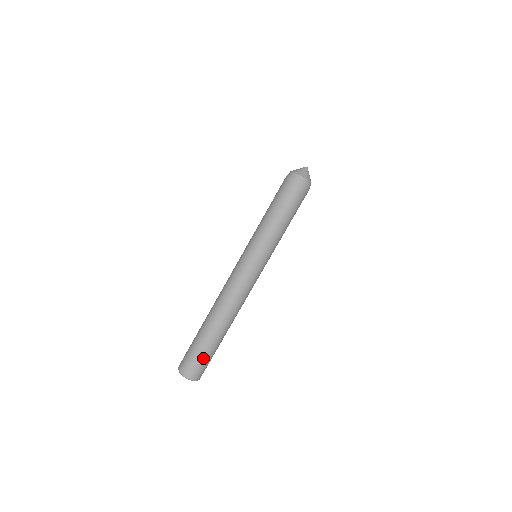
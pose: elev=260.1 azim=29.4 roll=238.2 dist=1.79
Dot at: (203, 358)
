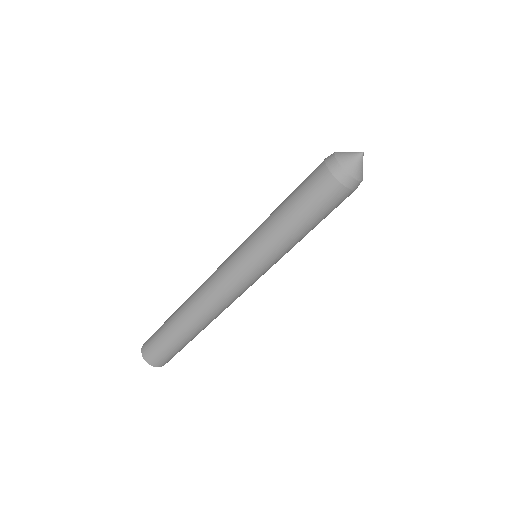
Dot at: (180, 350)
